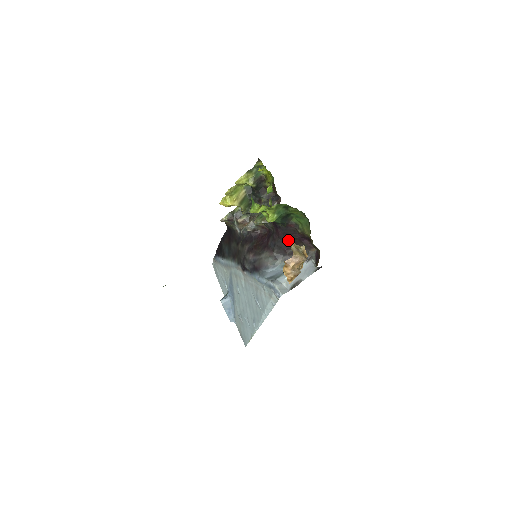
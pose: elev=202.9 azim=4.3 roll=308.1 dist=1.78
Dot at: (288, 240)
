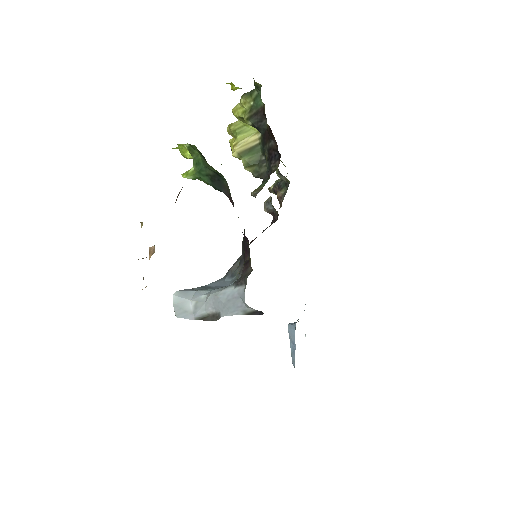
Dot at: occluded
